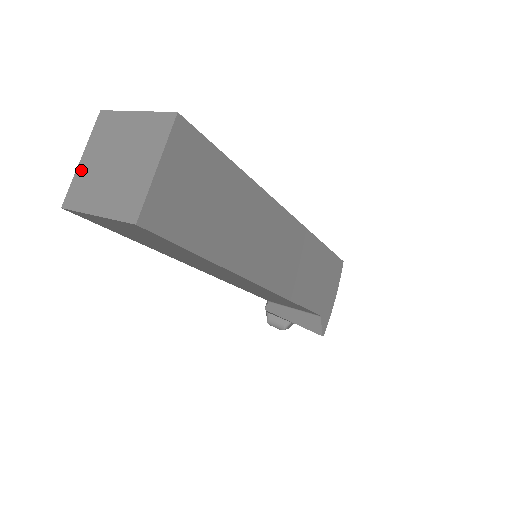
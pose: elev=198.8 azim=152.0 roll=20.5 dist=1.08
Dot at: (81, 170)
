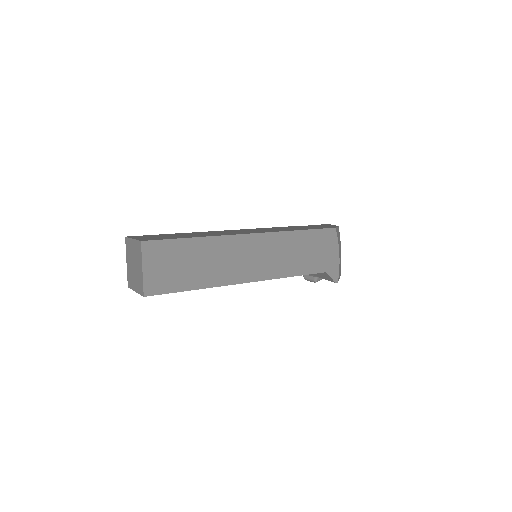
Dot at: (128, 268)
